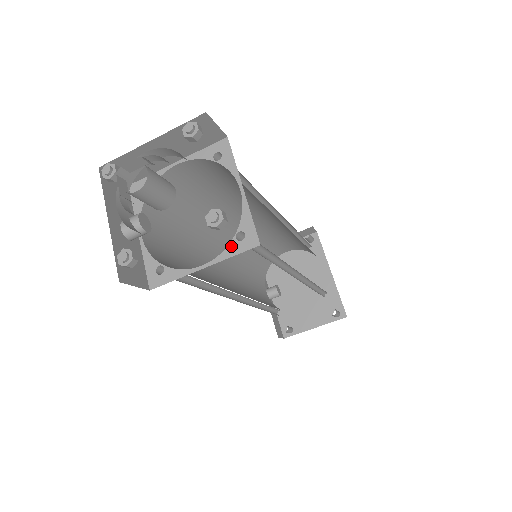
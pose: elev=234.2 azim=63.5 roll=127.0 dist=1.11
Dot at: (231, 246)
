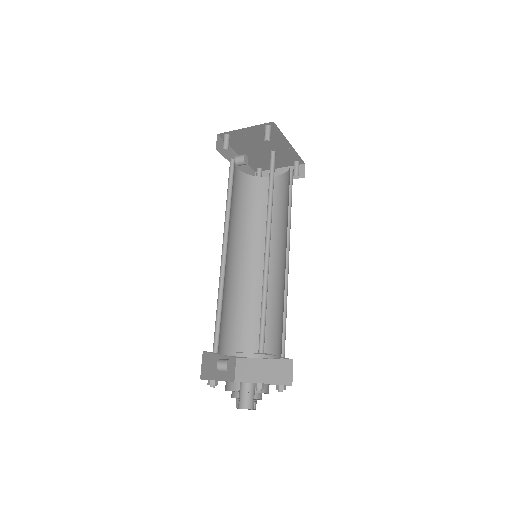
Dot at: (278, 359)
